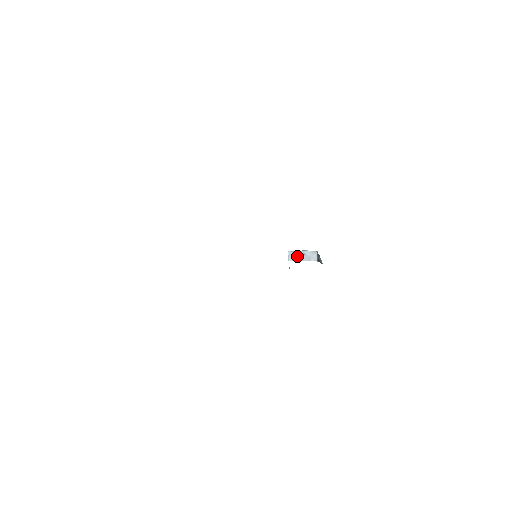
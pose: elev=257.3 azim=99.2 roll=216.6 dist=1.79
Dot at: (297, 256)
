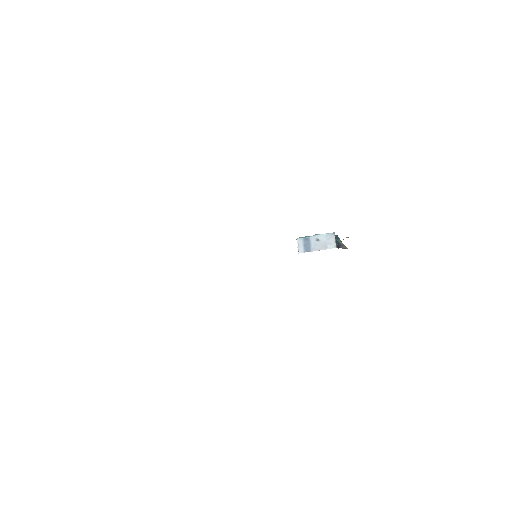
Dot at: (309, 244)
